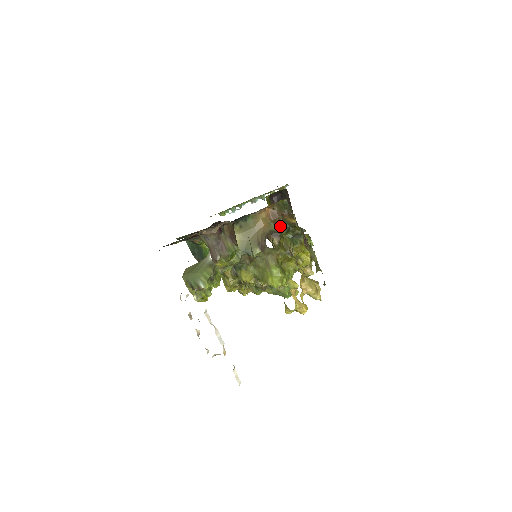
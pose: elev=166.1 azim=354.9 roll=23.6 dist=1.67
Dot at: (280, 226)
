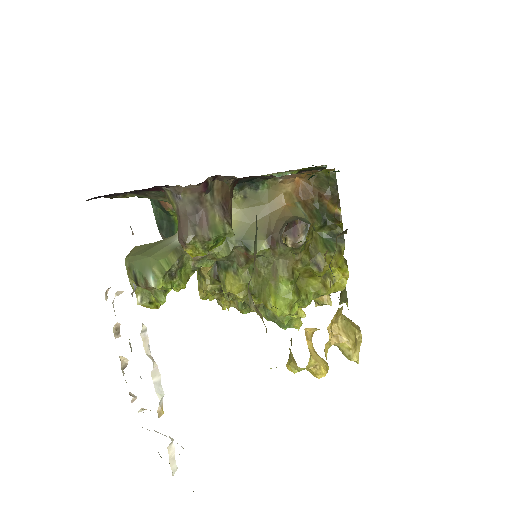
Dot at: (312, 213)
